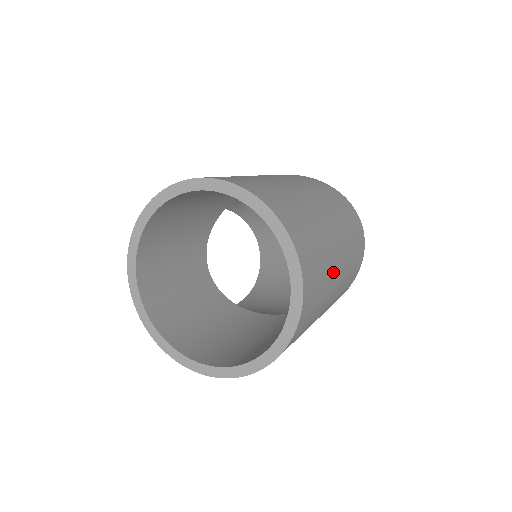
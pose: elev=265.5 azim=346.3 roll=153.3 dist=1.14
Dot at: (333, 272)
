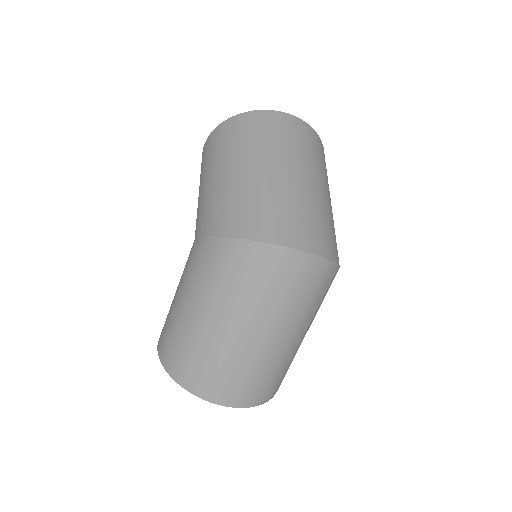
Dot at: (274, 355)
